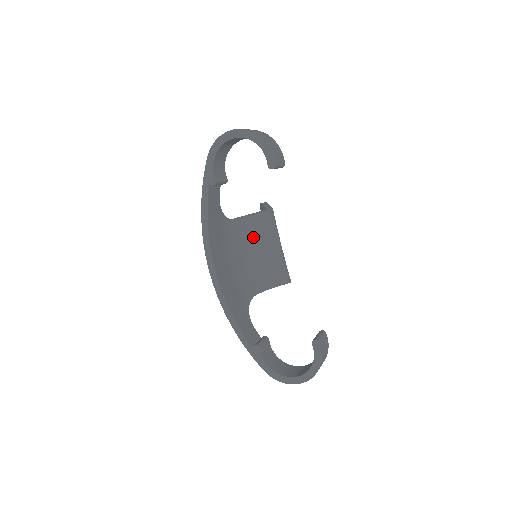
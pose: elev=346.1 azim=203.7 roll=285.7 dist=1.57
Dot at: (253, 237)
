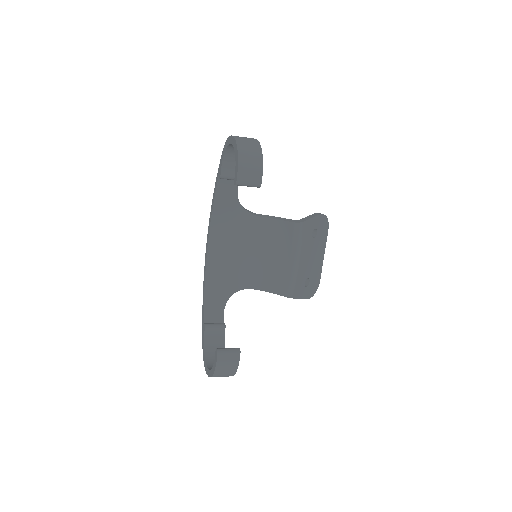
Dot at: (272, 239)
